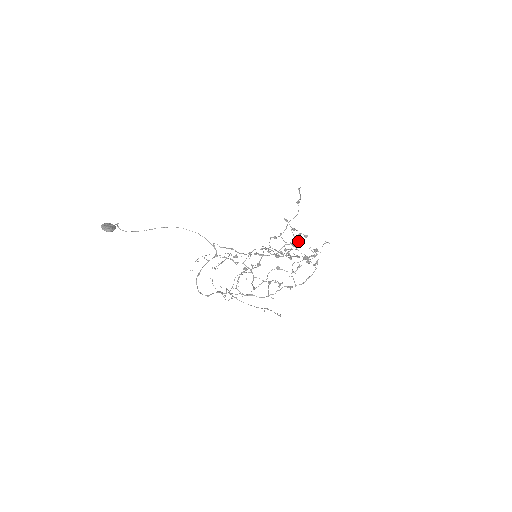
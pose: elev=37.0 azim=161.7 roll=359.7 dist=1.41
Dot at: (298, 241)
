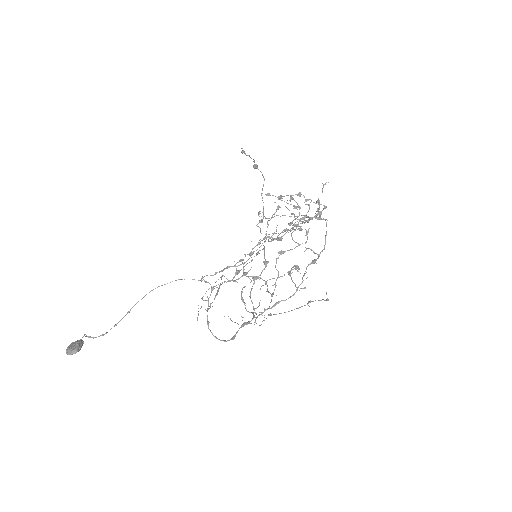
Dot at: (279, 207)
